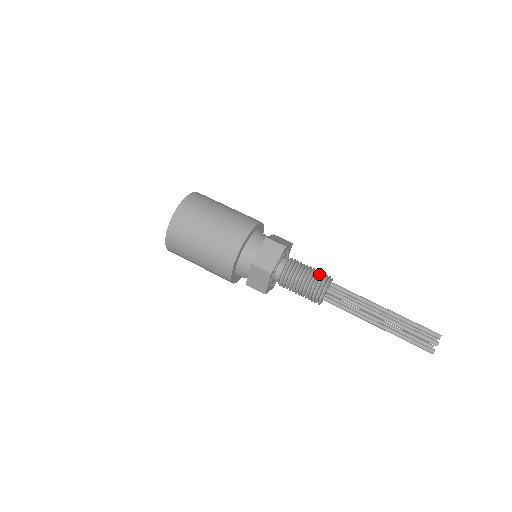
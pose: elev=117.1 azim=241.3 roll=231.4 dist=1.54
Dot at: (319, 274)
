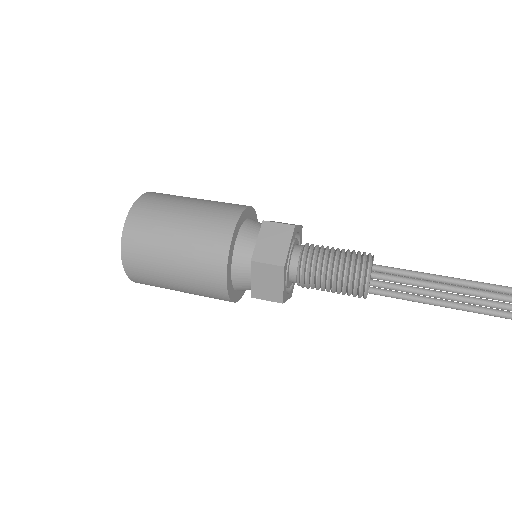
Dot at: occluded
